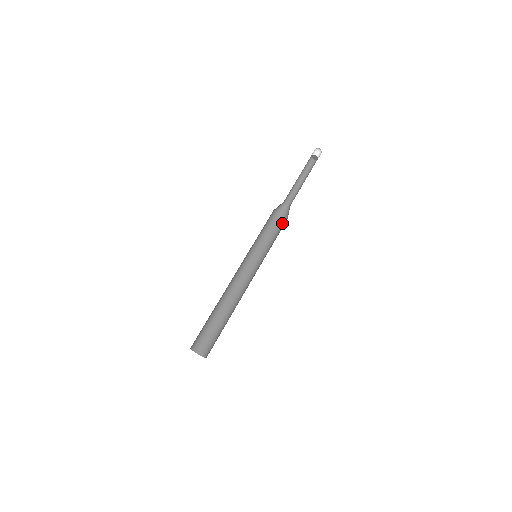
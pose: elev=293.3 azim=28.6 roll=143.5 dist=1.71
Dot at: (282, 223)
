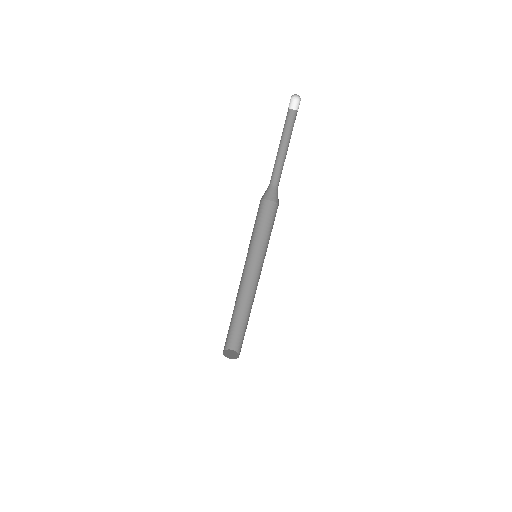
Dot at: (272, 206)
